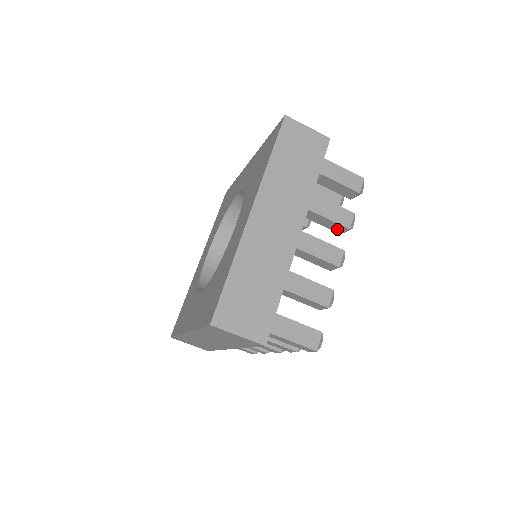
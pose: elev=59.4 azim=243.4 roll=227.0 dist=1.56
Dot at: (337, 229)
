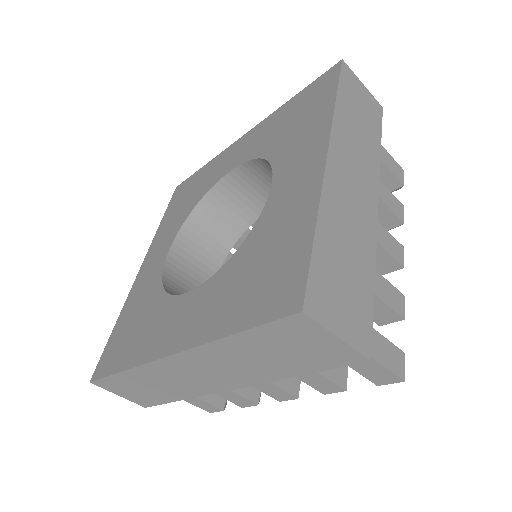
Dot at: (384, 223)
